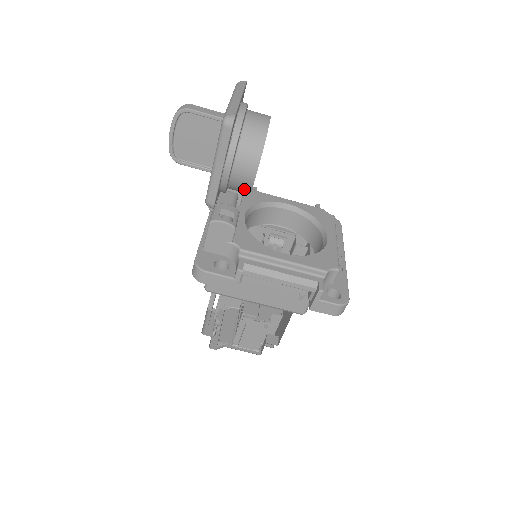
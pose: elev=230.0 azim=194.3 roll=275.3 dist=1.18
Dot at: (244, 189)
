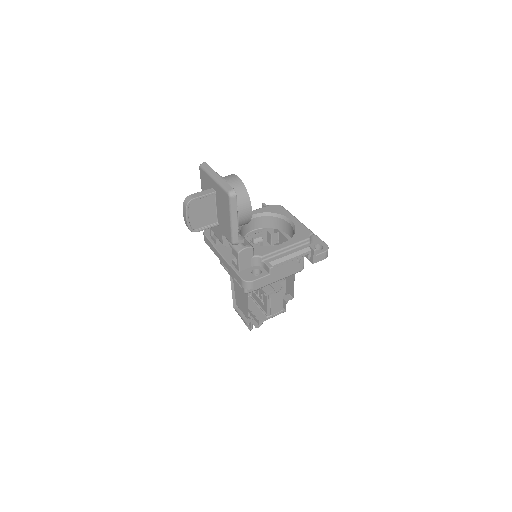
Dot at: (245, 223)
